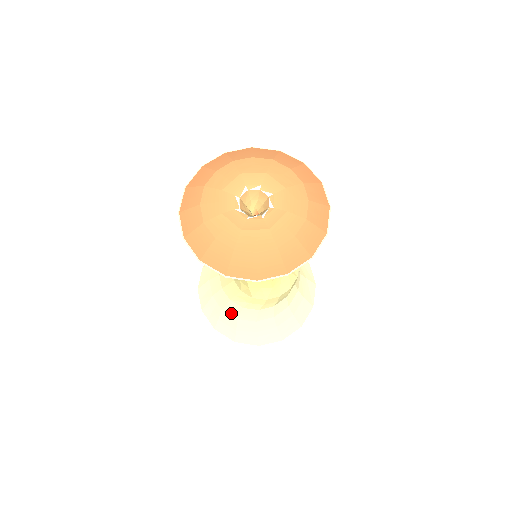
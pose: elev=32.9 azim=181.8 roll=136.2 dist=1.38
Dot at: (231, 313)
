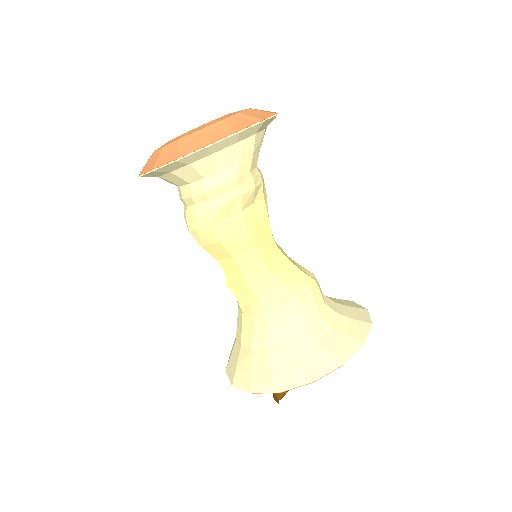
Dot at: (304, 348)
